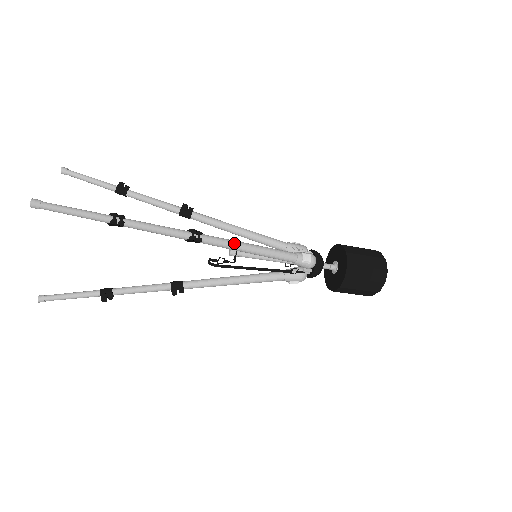
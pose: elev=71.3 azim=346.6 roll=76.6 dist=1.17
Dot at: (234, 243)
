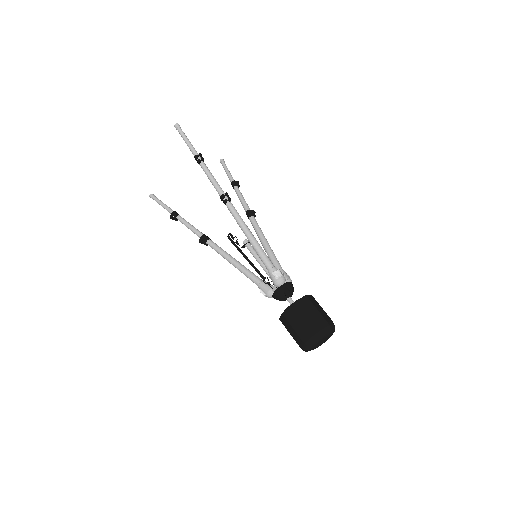
Dot at: (242, 222)
